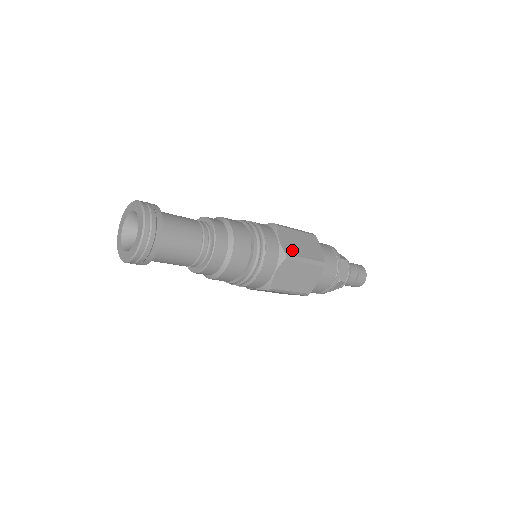
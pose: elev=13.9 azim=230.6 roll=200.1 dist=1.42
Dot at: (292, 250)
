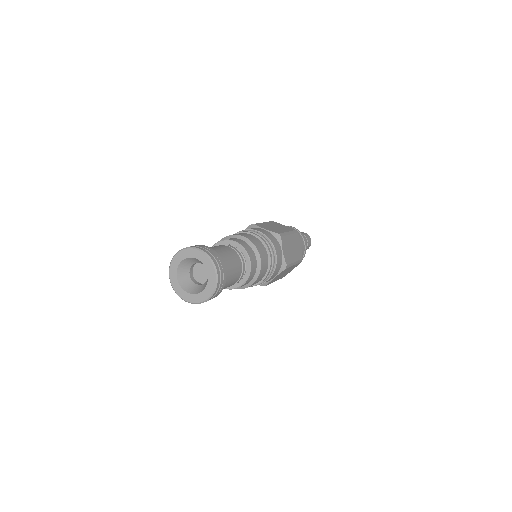
Dot at: (277, 231)
